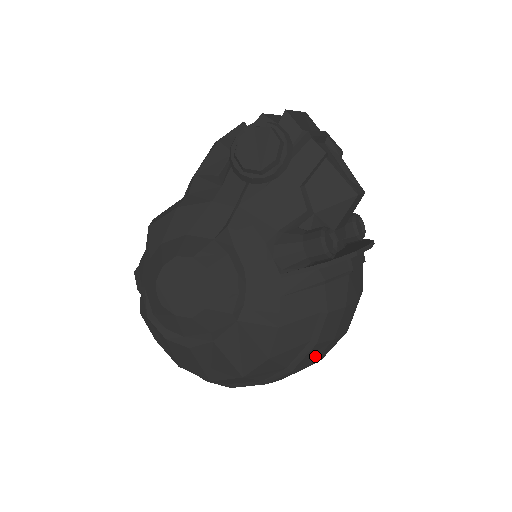
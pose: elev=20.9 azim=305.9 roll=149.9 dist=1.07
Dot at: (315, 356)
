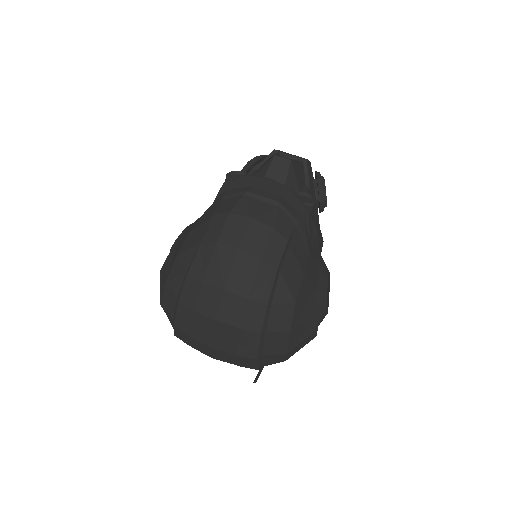
Dot at: (206, 264)
